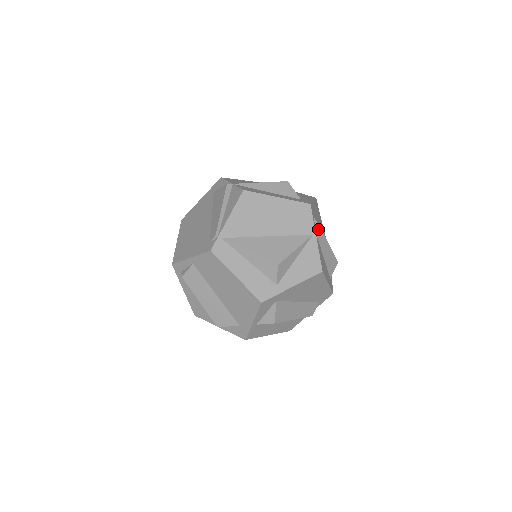
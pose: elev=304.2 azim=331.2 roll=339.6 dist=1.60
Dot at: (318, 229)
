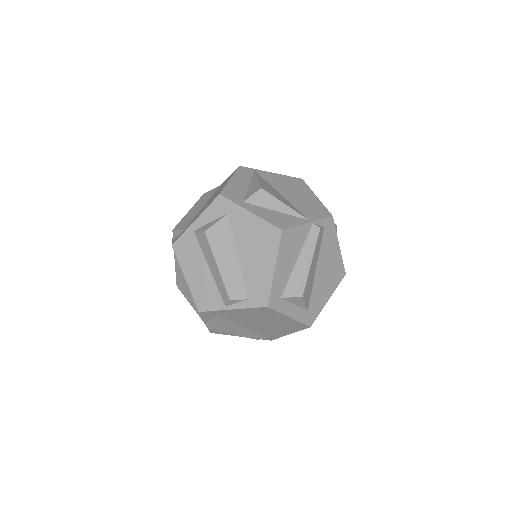
Dot at: (317, 225)
